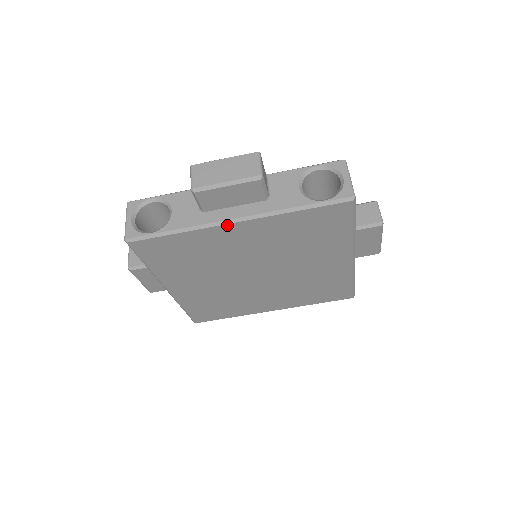
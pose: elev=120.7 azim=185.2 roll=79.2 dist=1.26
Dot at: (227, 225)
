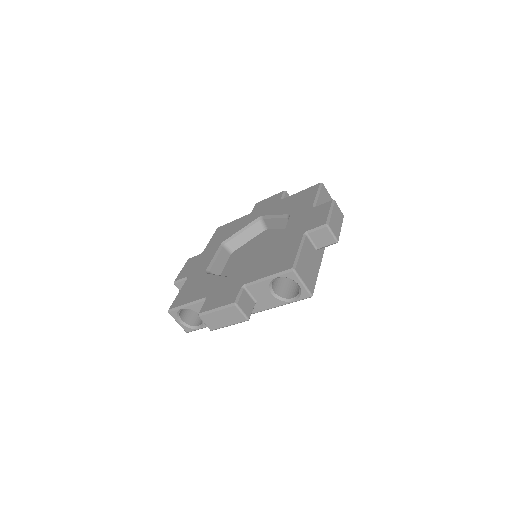
Dot at: occluded
